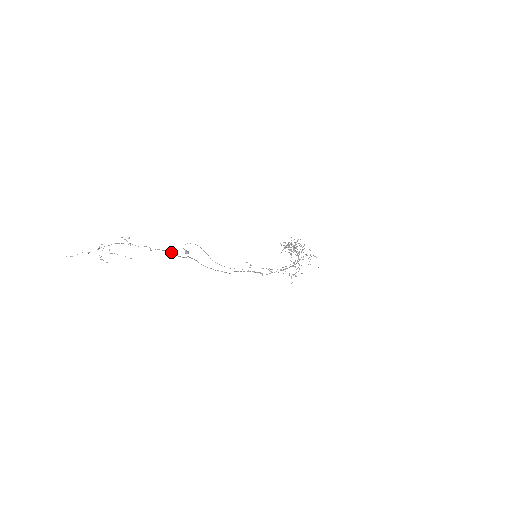
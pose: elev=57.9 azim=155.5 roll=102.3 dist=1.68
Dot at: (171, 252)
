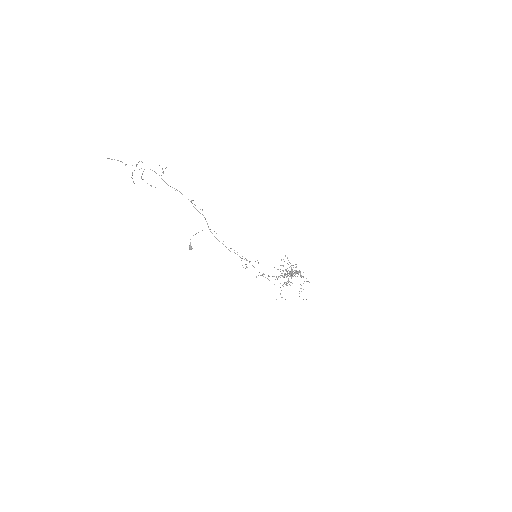
Dot at: (190, 201)
